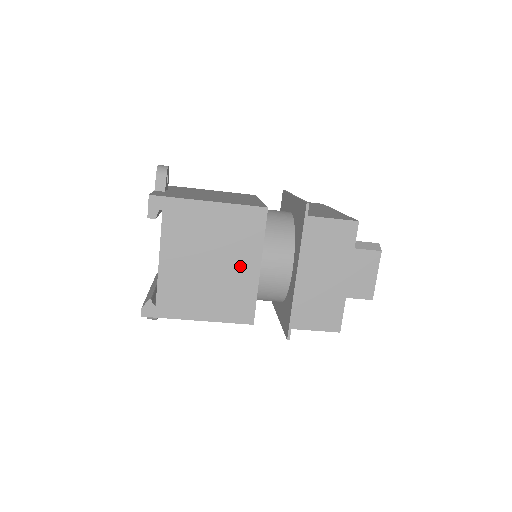
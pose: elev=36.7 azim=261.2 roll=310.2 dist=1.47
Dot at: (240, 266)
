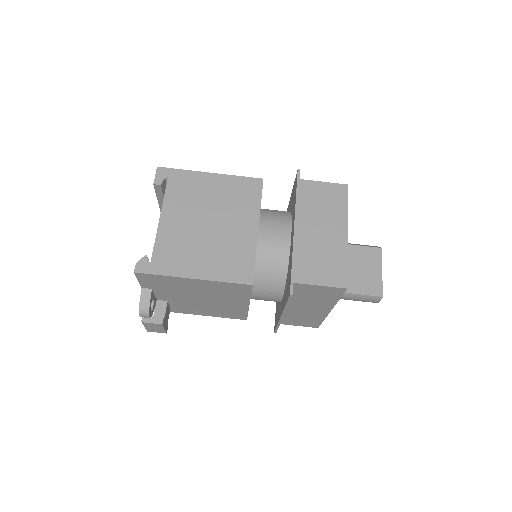
Dot at: (238, 227)
